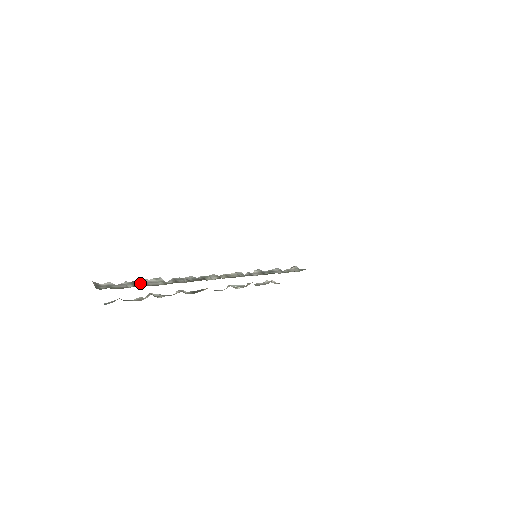
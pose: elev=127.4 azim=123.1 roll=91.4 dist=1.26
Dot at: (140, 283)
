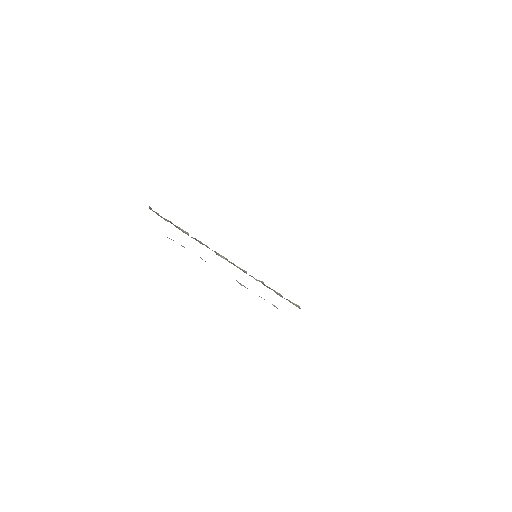
Dot at: (174, 225)
